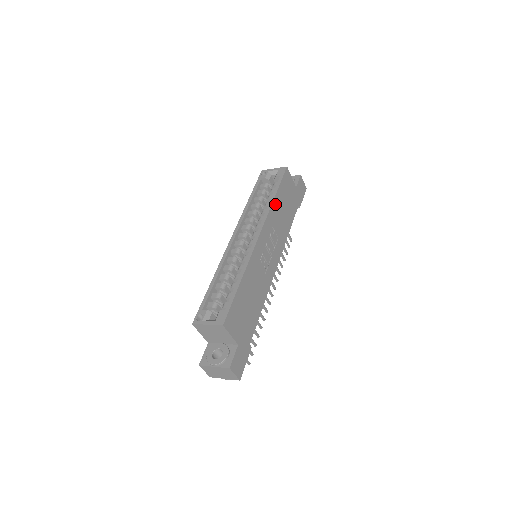
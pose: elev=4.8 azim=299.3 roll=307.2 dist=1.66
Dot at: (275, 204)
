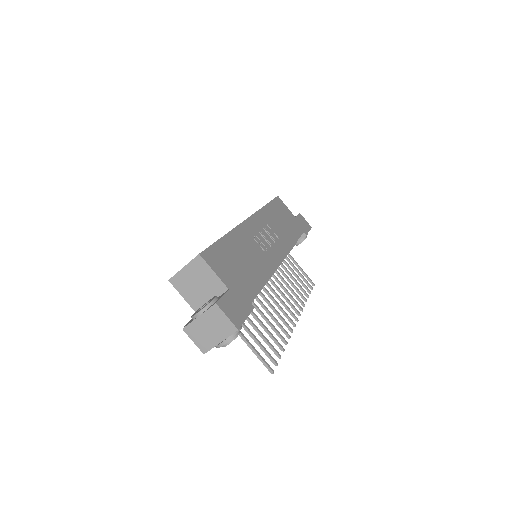
Dot at: (267, 211)
